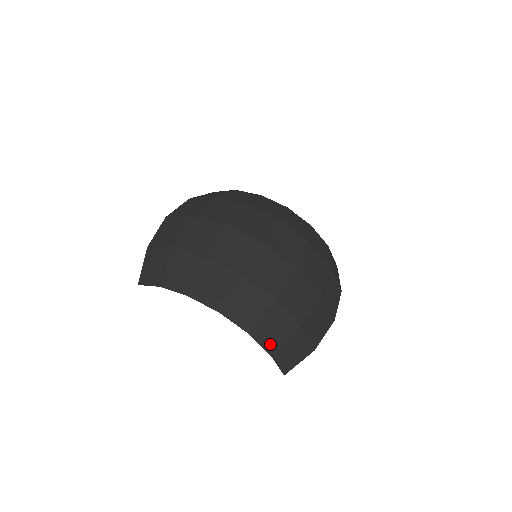
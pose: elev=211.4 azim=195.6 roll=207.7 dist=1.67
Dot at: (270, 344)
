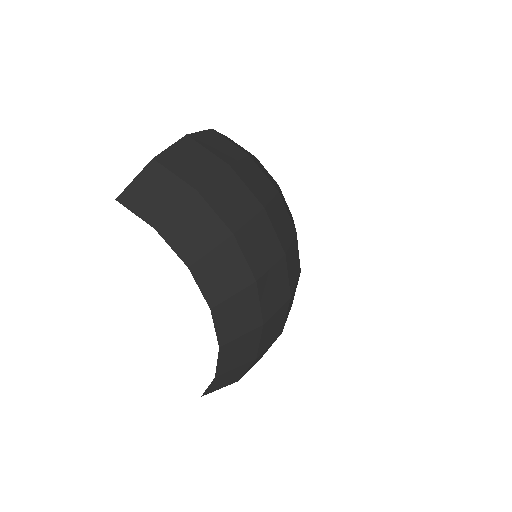
Dot at: (224, 365)
